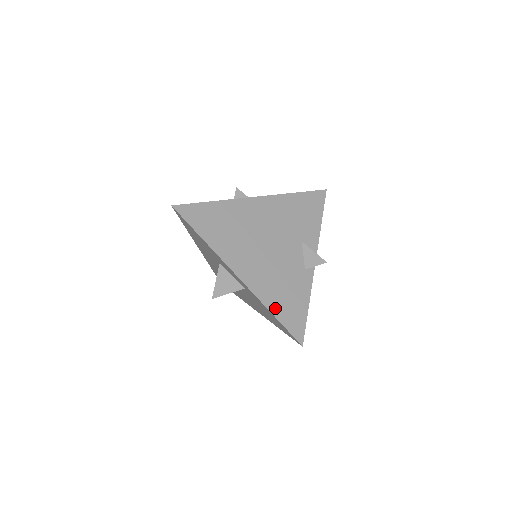
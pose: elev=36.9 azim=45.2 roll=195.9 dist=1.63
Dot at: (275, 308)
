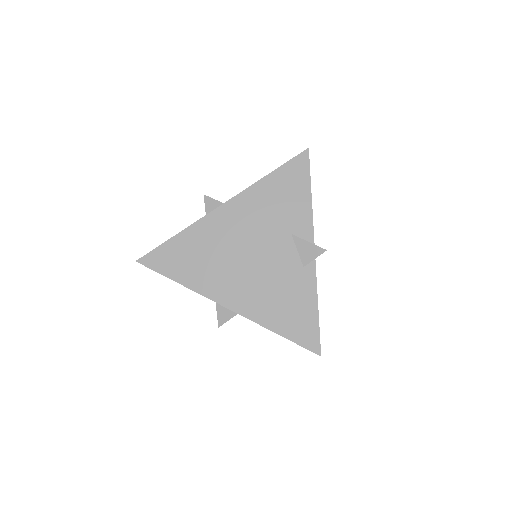
Dot at: (278, 326)
